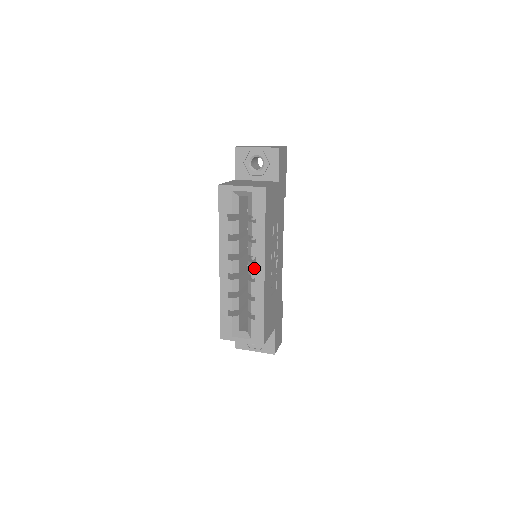
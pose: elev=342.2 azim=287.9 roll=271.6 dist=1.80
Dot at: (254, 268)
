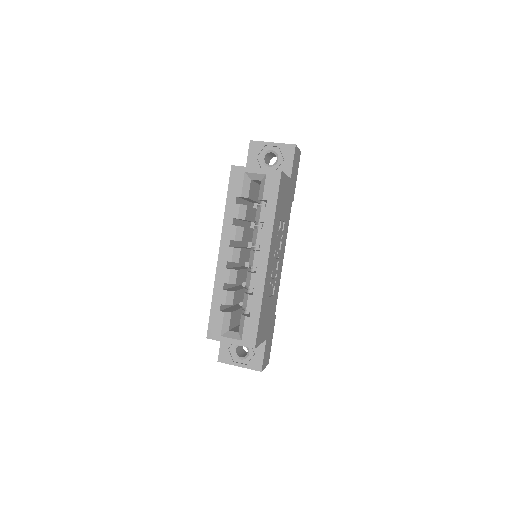
Dot at: (257, 257)
